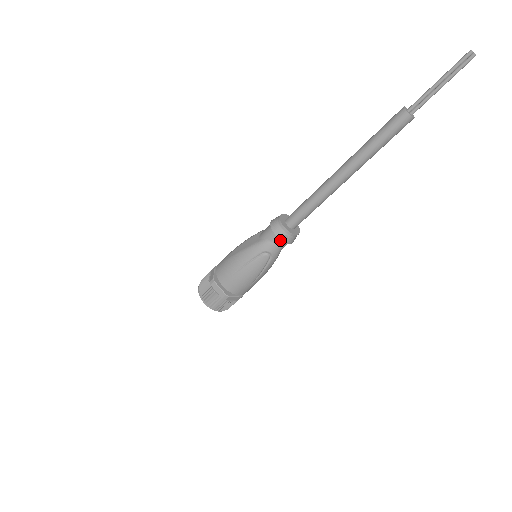
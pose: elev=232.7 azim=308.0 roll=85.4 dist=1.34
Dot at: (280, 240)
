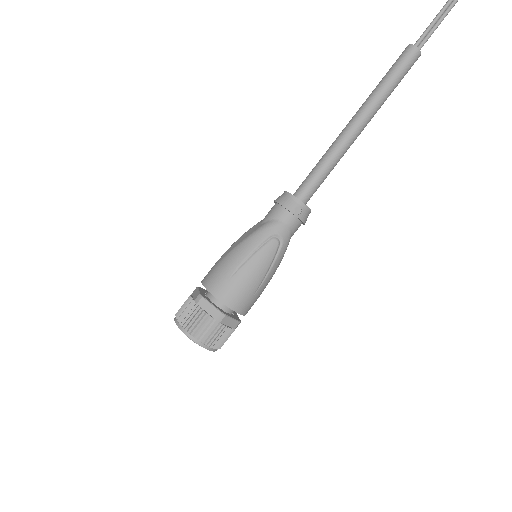
Dot at: (291, 216)
